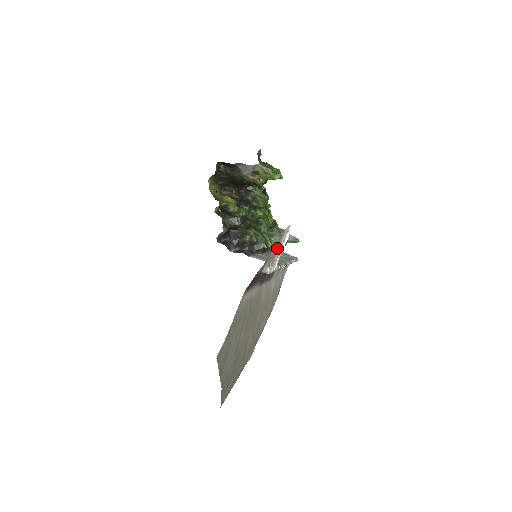
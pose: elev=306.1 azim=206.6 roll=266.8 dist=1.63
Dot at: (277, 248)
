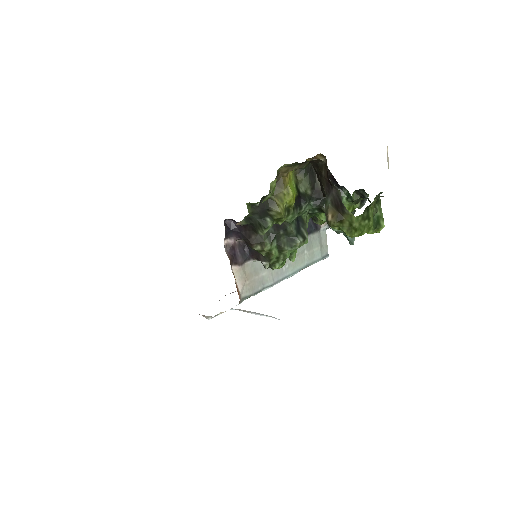
Dot at: occluded
